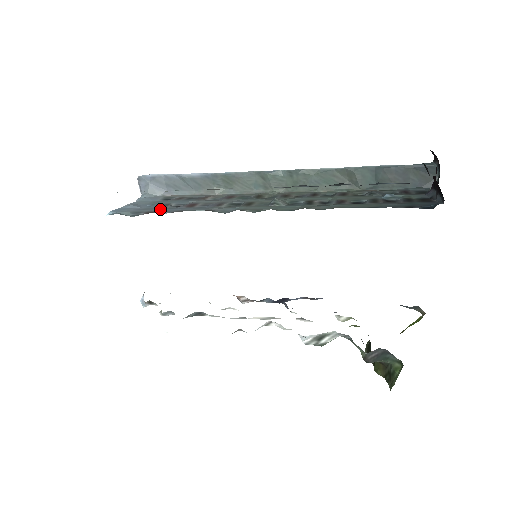
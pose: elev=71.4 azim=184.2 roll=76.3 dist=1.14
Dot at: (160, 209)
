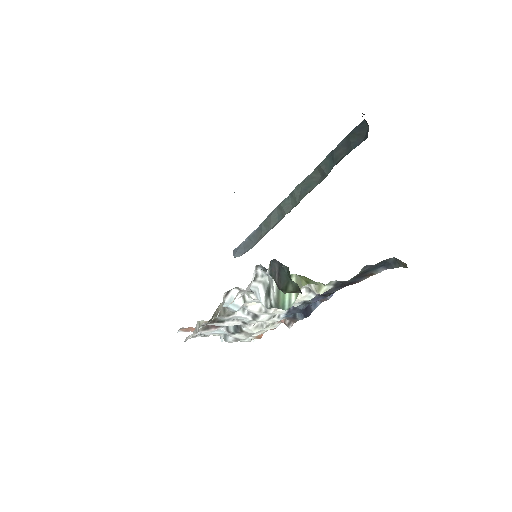
Dot at: occluded
